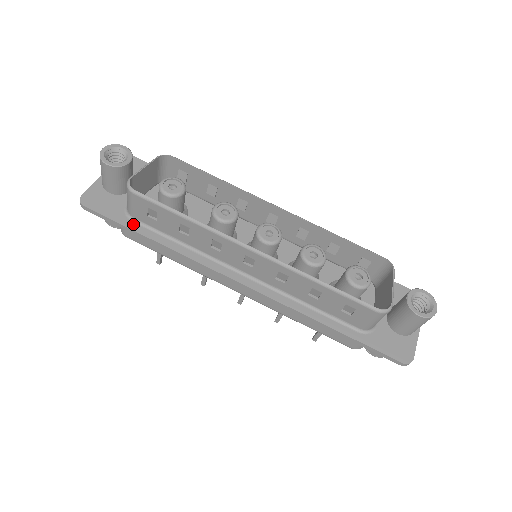
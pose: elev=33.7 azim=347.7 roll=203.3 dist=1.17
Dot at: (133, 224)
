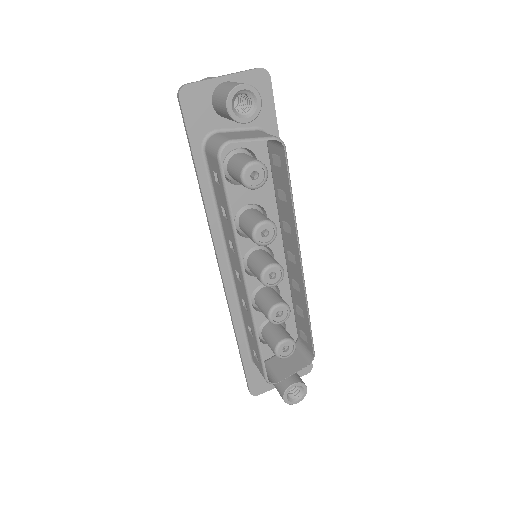
Dot at: (200, 155)
